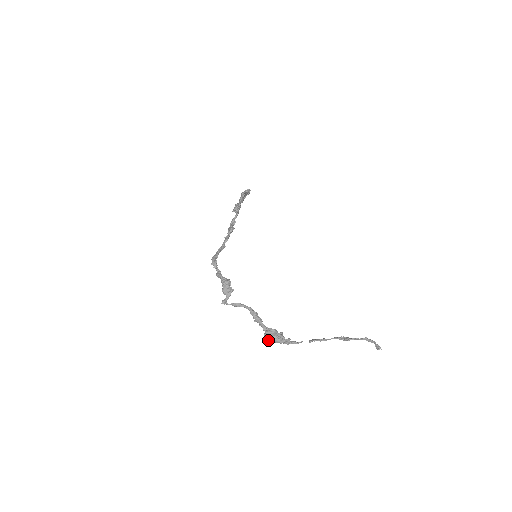
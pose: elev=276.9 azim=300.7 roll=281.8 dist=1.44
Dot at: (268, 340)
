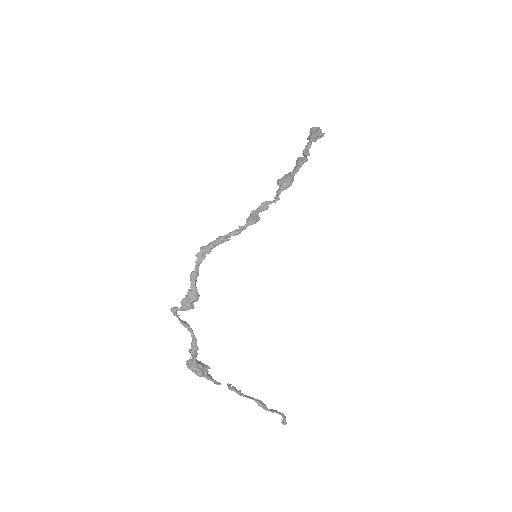
Dot at: (189, 367)
